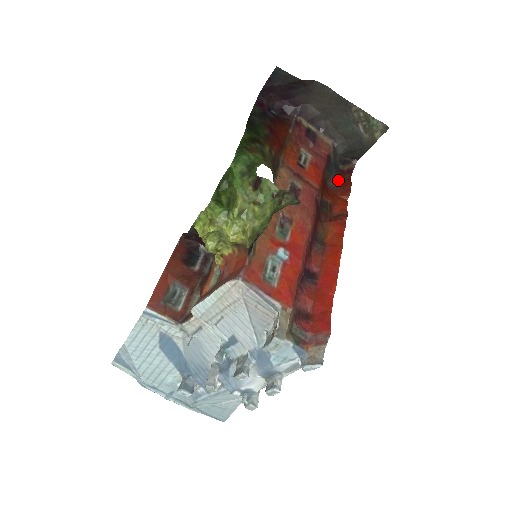
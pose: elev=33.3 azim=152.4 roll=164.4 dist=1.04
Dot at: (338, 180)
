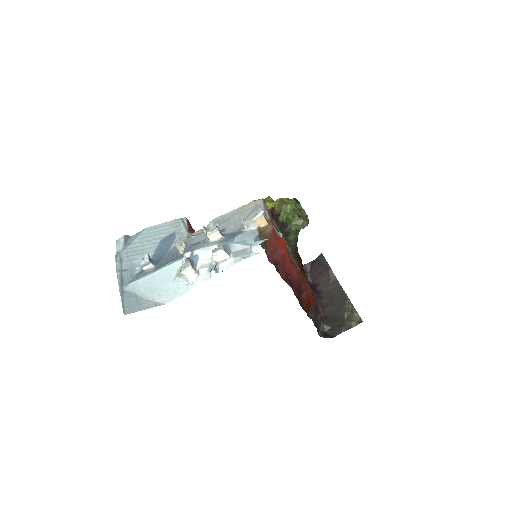
Dot at: (315, 326)
